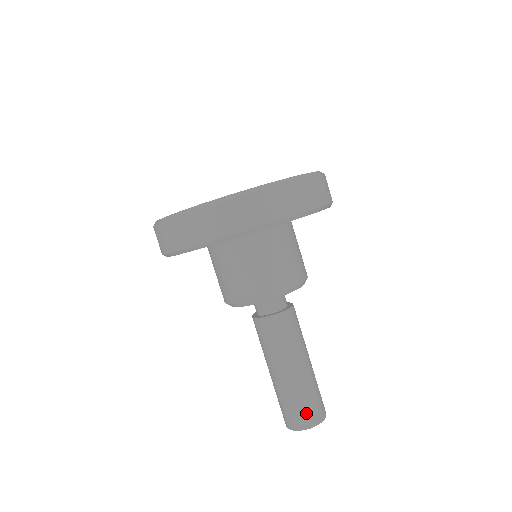
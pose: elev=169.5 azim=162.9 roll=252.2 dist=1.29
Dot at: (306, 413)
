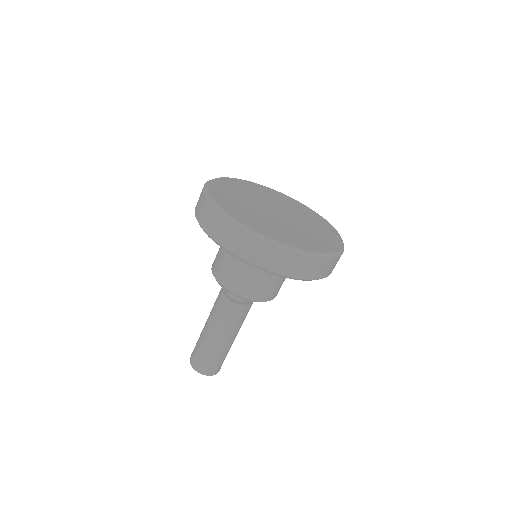
Dot at: (216, 367)
